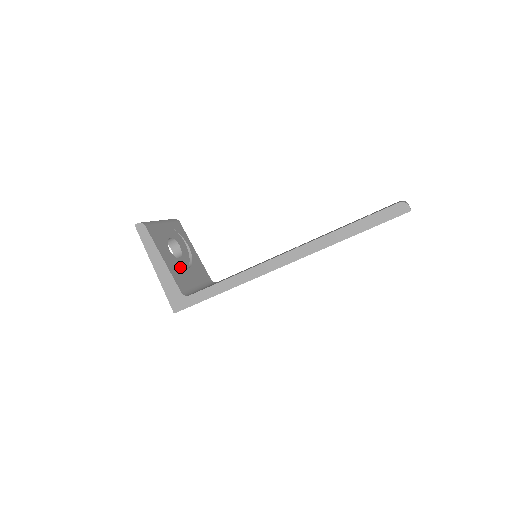
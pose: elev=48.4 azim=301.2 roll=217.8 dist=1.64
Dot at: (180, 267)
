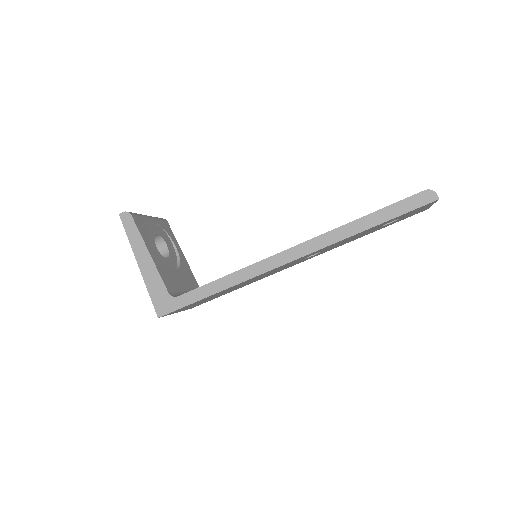
Dot at: (167, 266)
